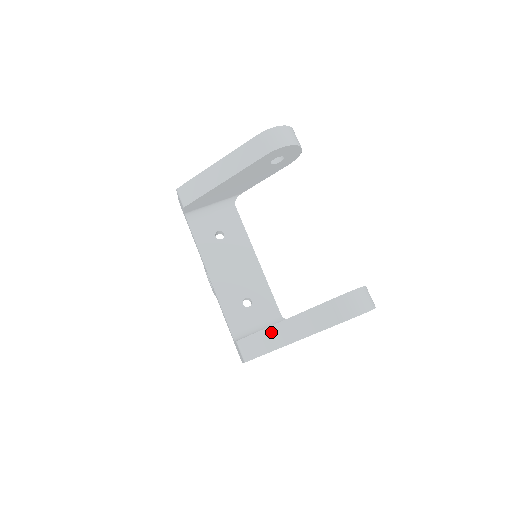
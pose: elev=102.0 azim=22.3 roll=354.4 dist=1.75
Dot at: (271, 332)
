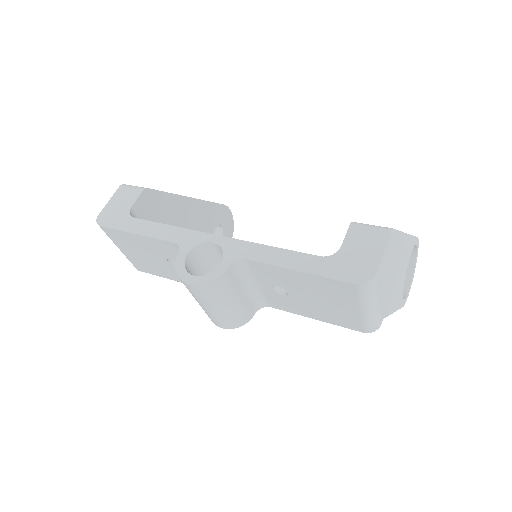
Dot at: occluded
